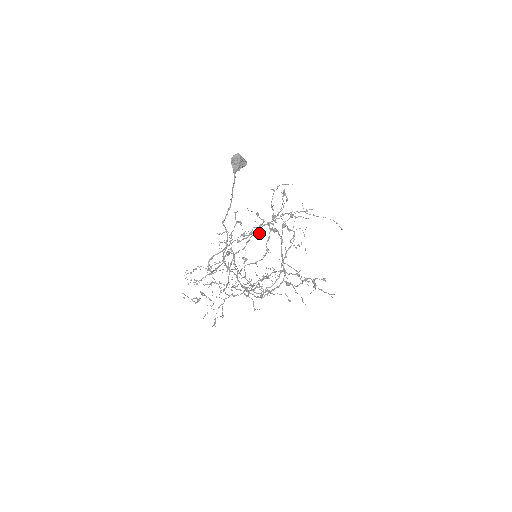
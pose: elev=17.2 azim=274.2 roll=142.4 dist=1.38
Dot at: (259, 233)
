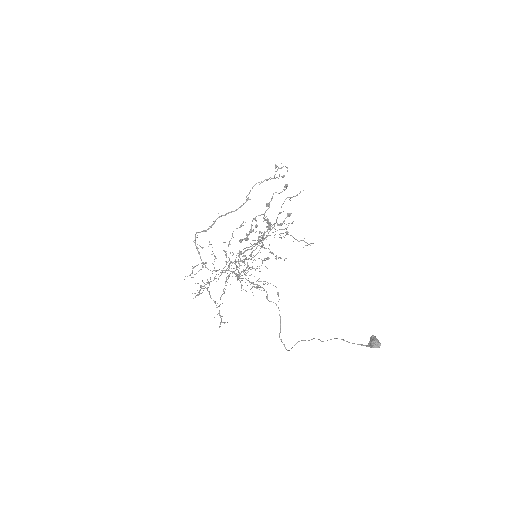
Dot at: occluded
